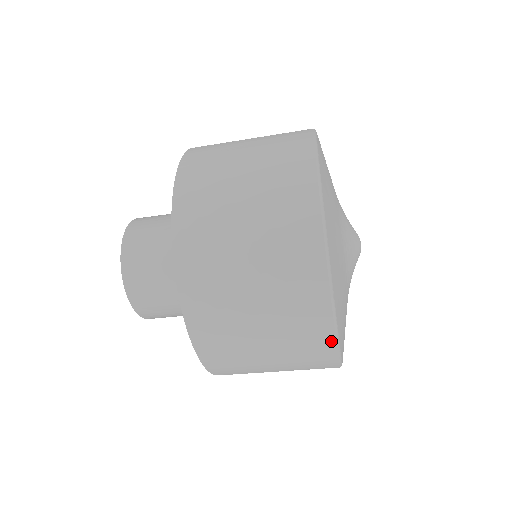
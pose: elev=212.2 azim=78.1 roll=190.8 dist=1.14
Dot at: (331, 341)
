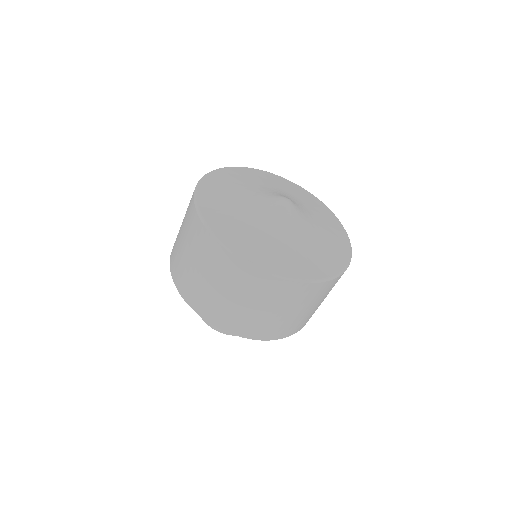
Dot at: (309, 285)
